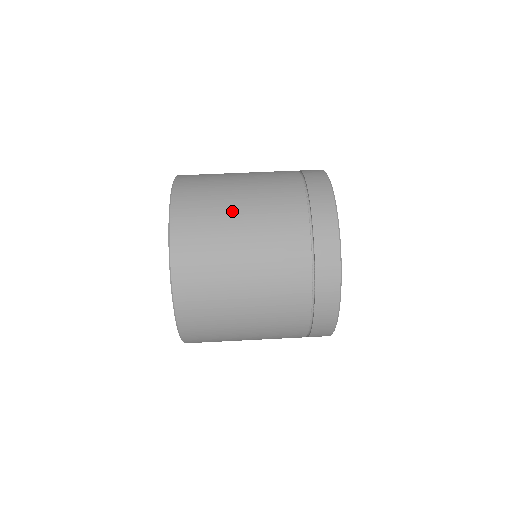
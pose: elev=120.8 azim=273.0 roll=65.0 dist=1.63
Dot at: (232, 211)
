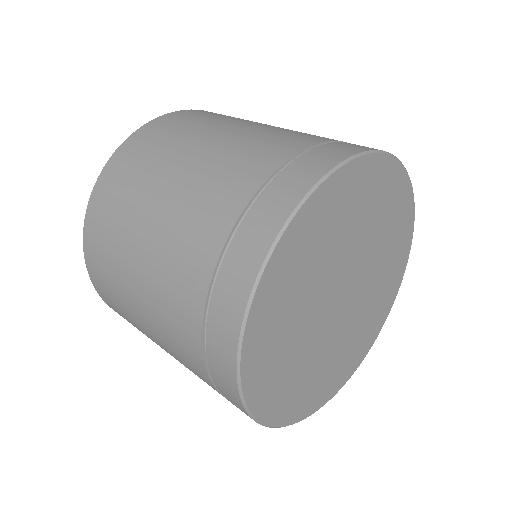
Dot at: (219, 127)
